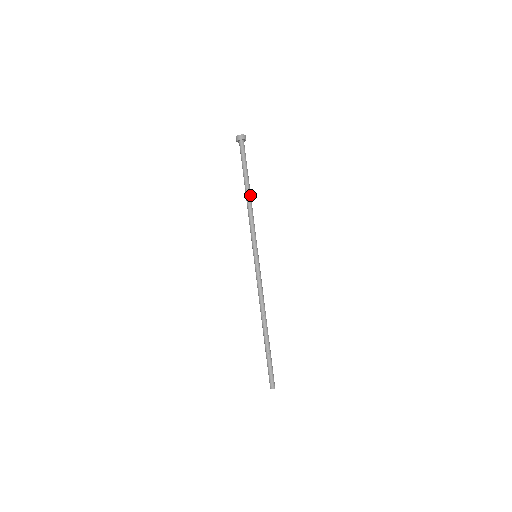
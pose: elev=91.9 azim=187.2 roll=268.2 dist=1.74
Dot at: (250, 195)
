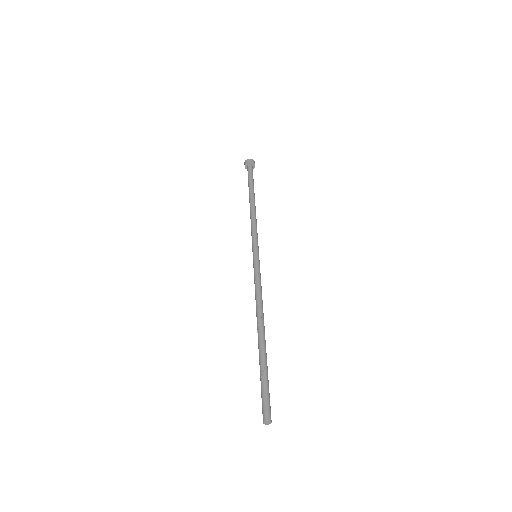
Dot at: occluded
